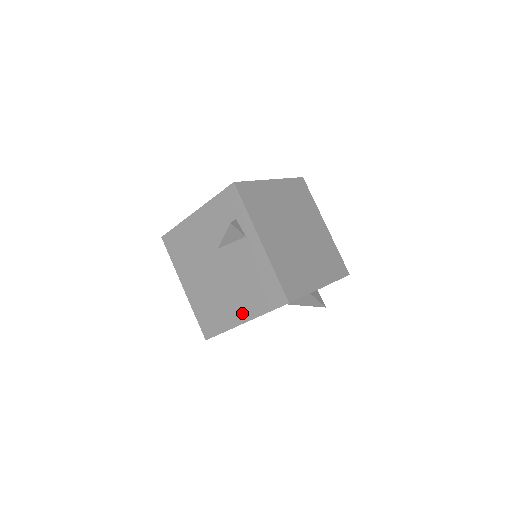
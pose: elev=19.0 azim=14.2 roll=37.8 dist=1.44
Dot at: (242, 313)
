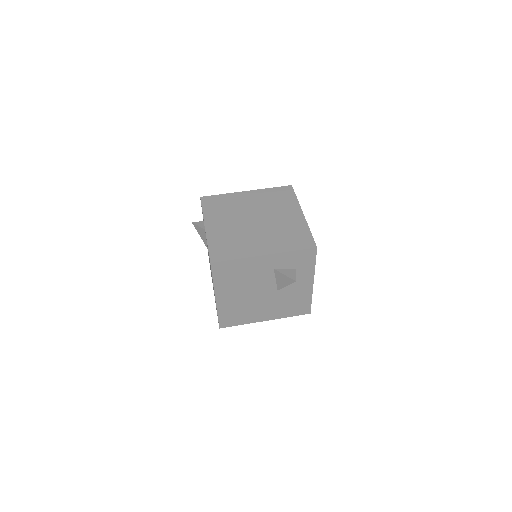
Dot at: occluded
